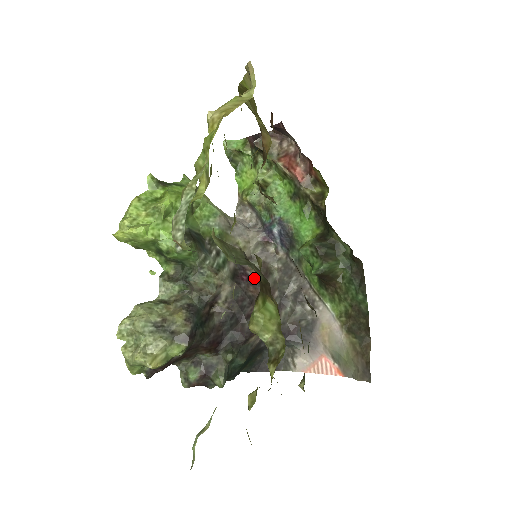
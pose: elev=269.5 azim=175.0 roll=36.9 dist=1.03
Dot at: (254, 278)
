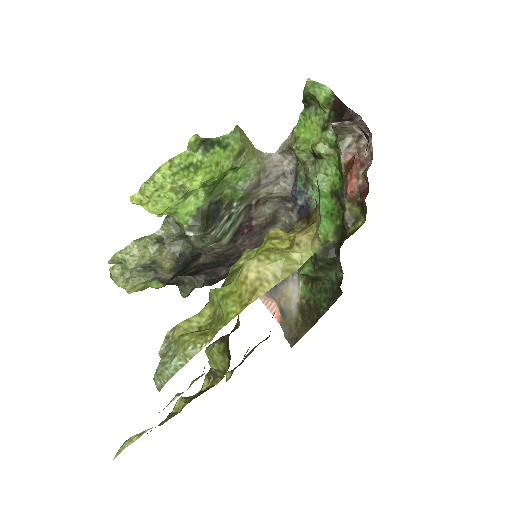
Dot at: (256, 228)
